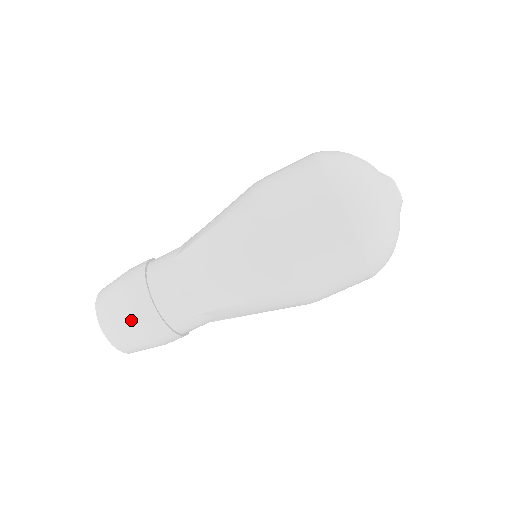
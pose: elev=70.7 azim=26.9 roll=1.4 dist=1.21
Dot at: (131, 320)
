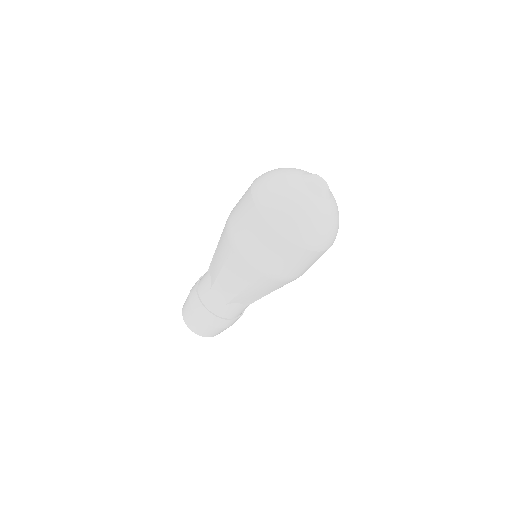
Dot at: (188, 297)
